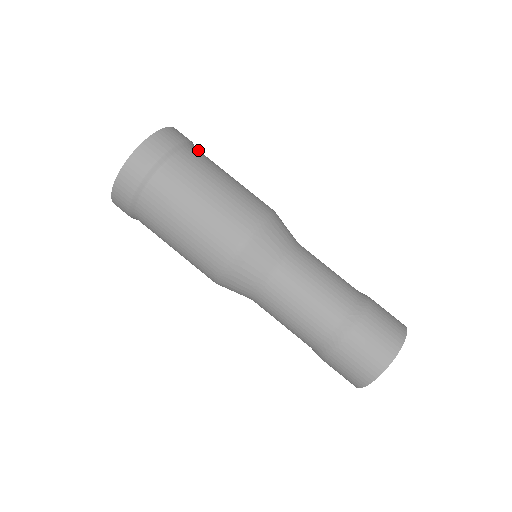
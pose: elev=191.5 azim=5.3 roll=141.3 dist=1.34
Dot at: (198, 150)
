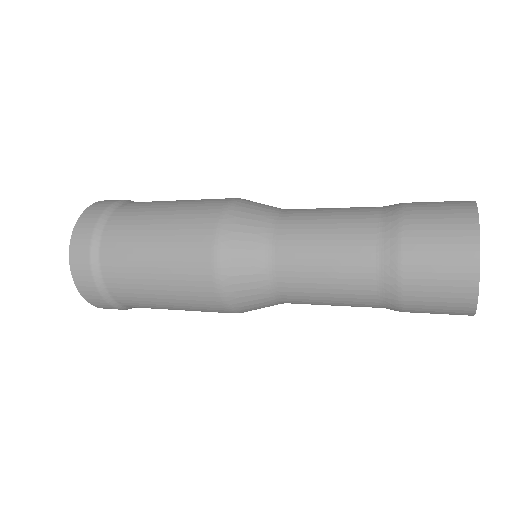
Dot at: occluded
